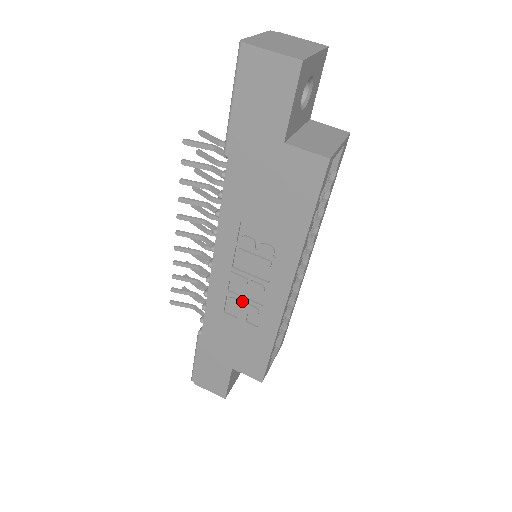
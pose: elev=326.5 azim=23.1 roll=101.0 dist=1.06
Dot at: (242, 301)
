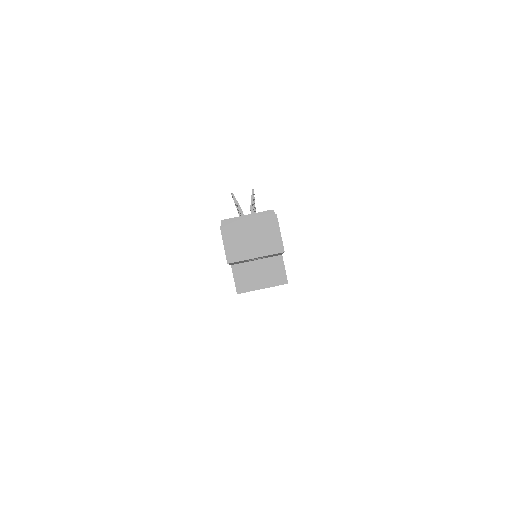
Dot at: occluded
